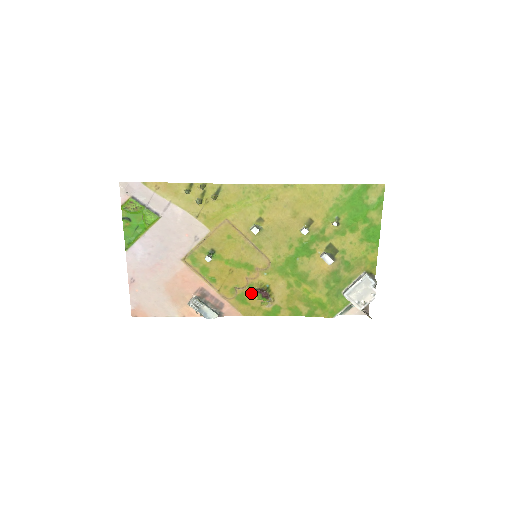
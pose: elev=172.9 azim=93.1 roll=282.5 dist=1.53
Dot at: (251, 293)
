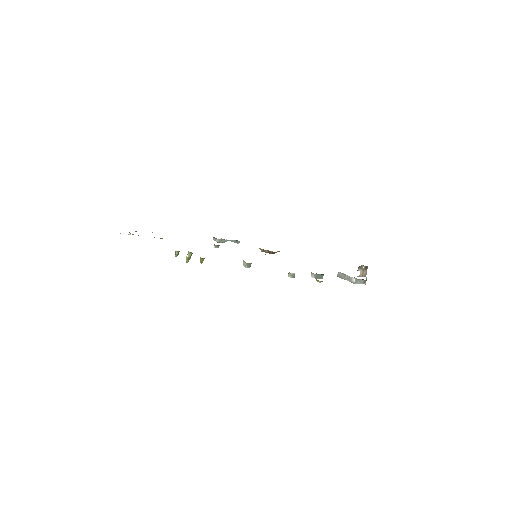
Dot at: (261, 249)
